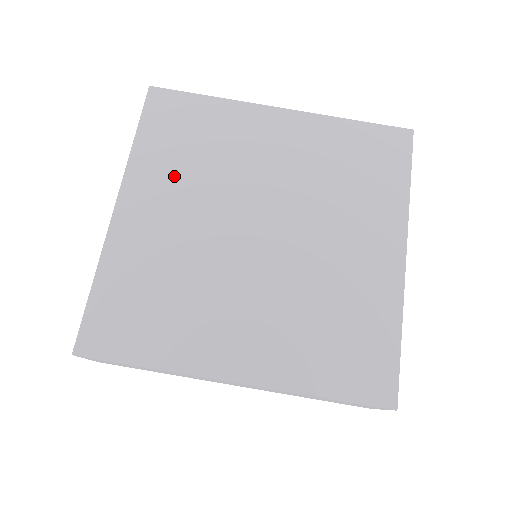
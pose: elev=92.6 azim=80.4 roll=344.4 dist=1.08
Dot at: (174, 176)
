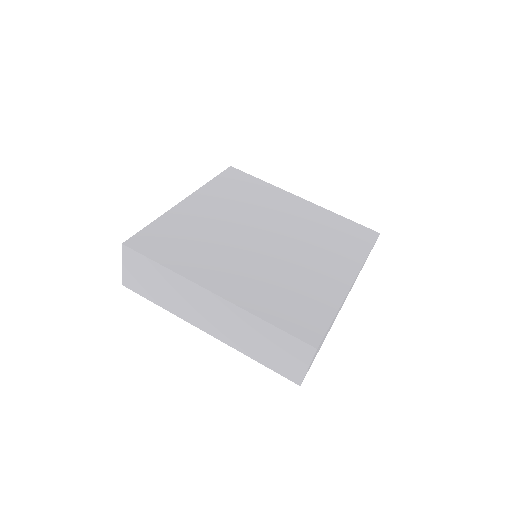
Dot at: (225, 200)
